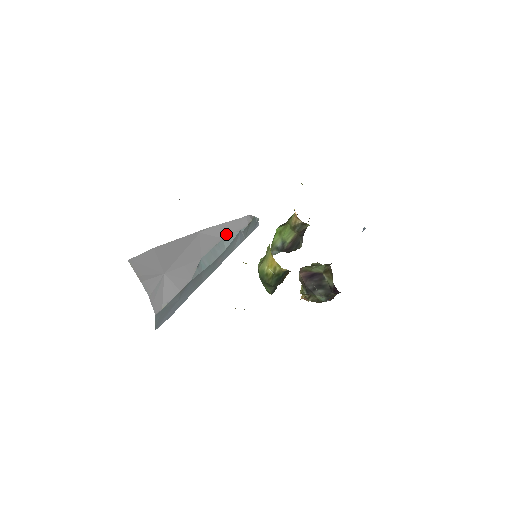
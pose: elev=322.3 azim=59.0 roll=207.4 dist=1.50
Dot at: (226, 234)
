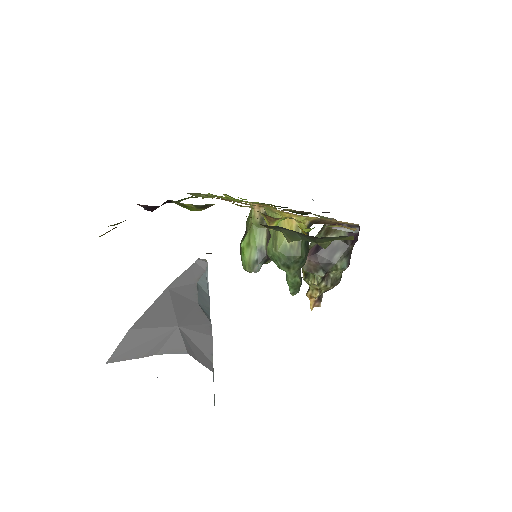
Dot at: (196, 279)
